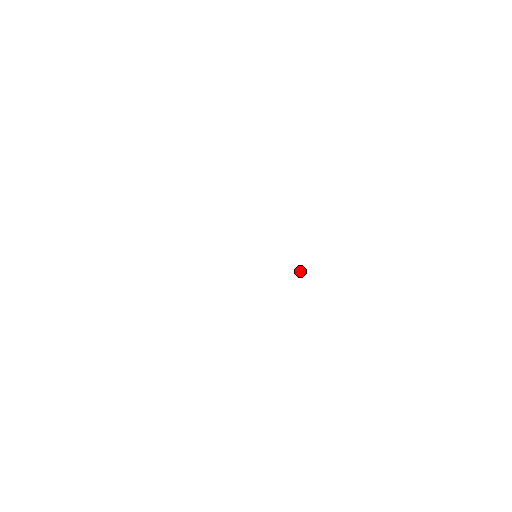
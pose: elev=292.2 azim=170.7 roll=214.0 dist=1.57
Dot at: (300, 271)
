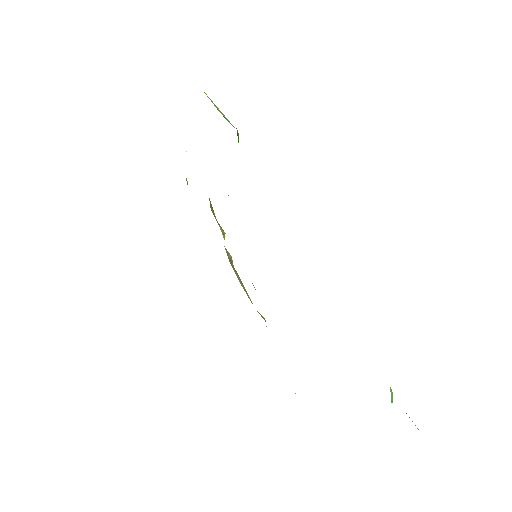
Dot at: occluded
